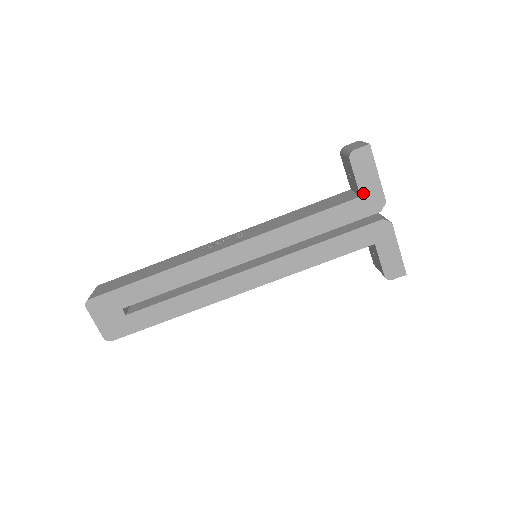
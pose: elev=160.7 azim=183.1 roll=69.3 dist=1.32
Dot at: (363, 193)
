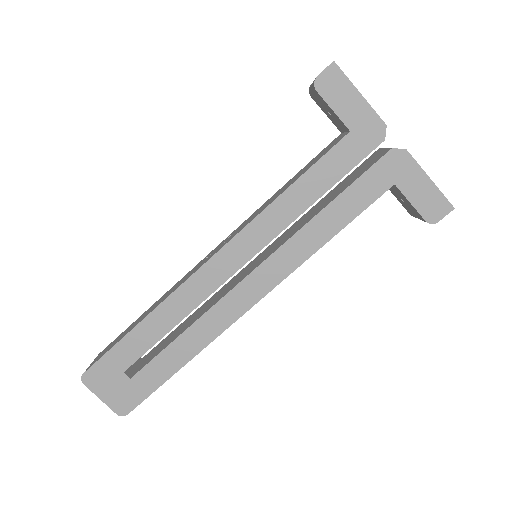
Dot at: (351, 126)
